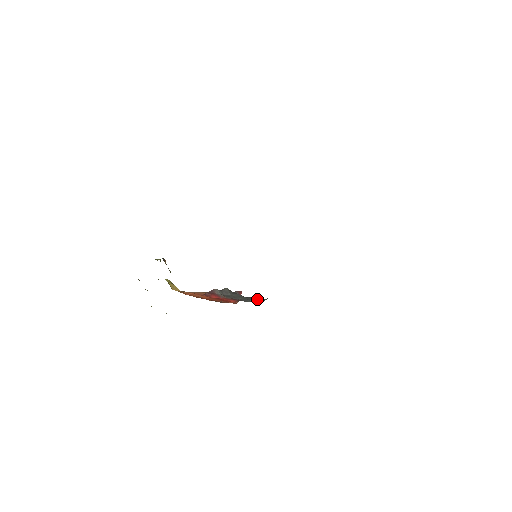
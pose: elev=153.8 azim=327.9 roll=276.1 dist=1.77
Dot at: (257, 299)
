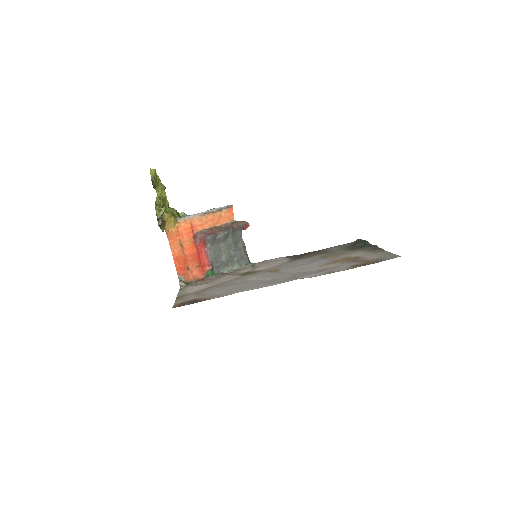
Dot at: (241, 258)
